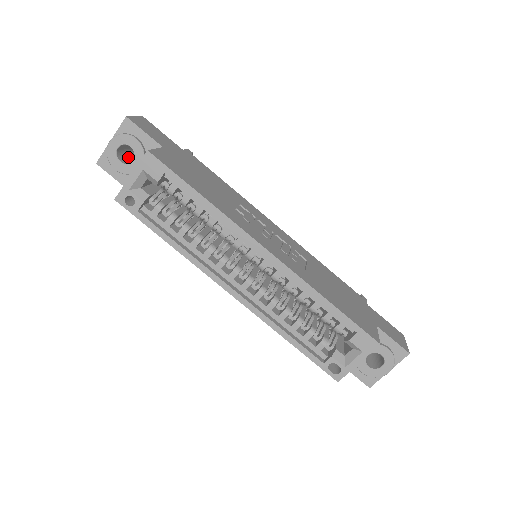
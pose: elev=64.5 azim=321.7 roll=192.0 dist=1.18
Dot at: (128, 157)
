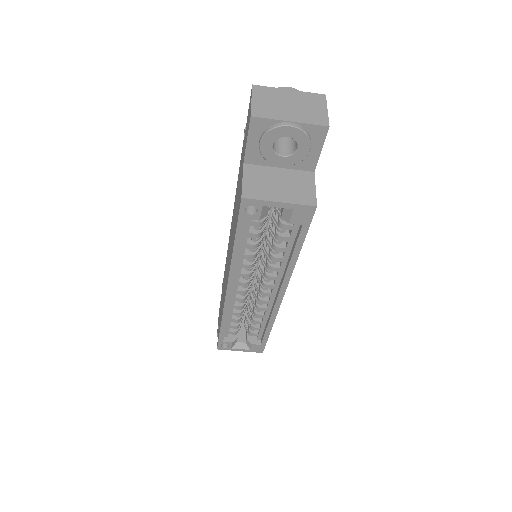
Dot at: occluded
